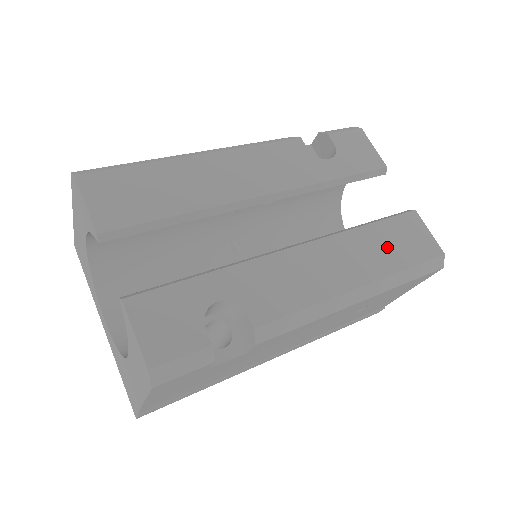
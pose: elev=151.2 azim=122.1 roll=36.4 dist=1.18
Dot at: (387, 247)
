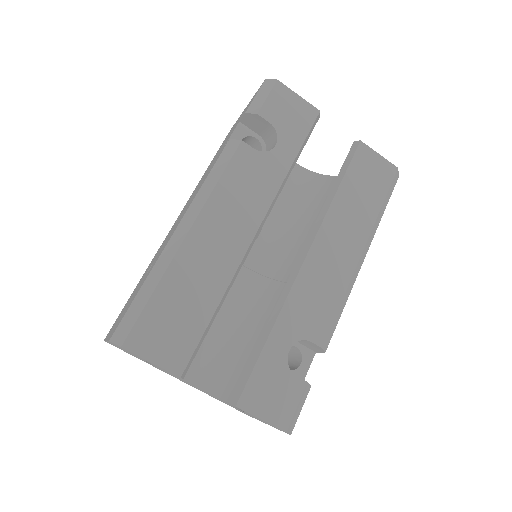
Dot at: (360, 199)
